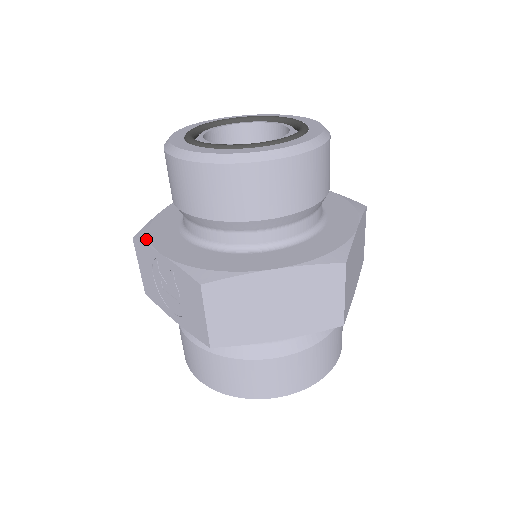
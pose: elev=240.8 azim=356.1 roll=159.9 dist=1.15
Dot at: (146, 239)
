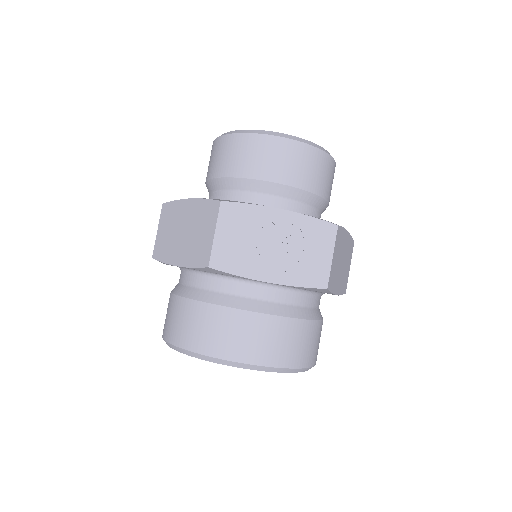
Dot at: (242, 202)
